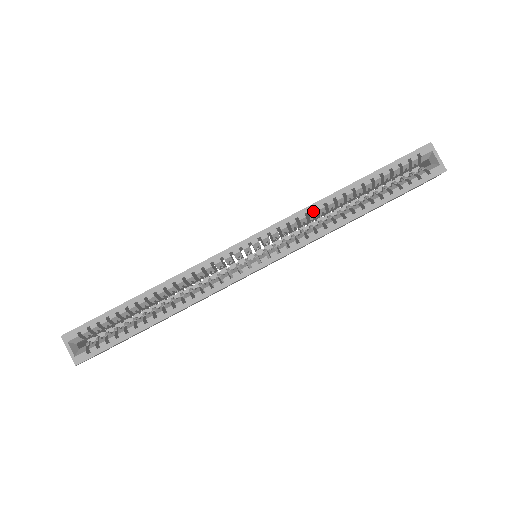
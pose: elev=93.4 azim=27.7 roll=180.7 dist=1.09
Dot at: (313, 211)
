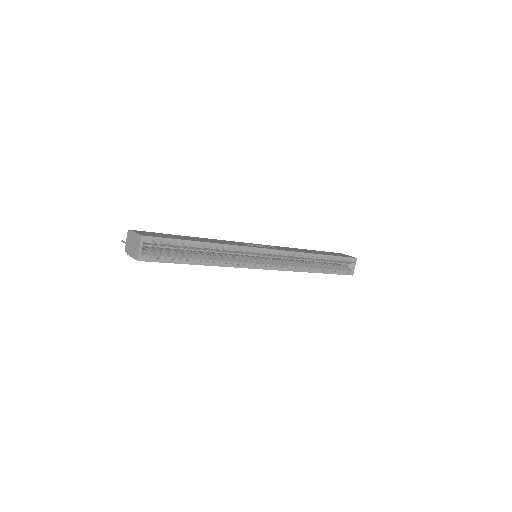
Dot at: (302, 256)
